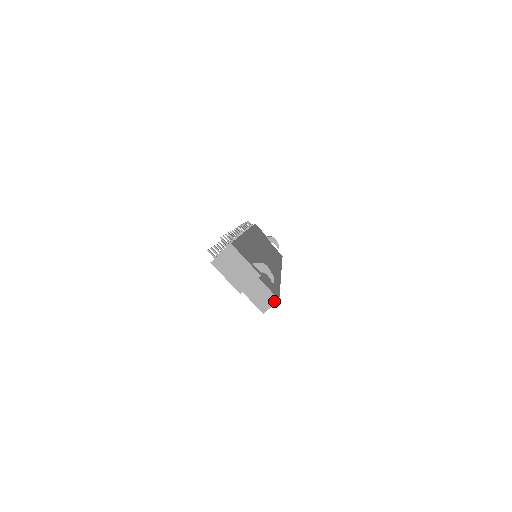
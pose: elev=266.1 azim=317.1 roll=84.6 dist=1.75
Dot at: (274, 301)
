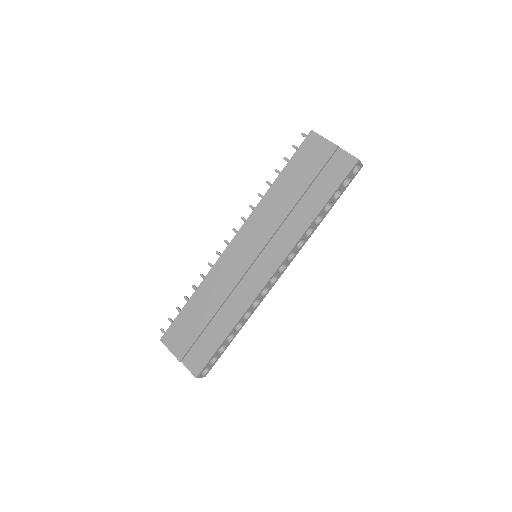
Dot at: (361, 163)
